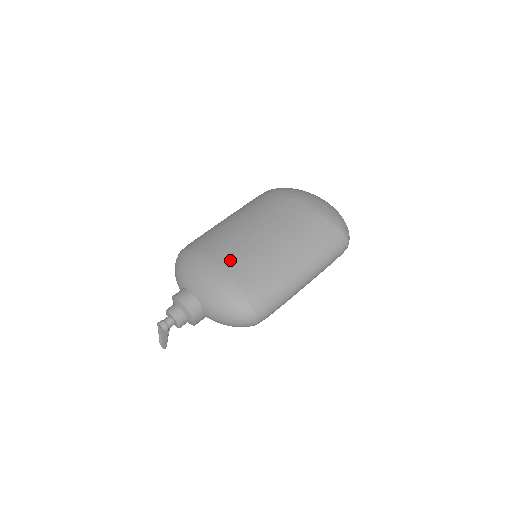
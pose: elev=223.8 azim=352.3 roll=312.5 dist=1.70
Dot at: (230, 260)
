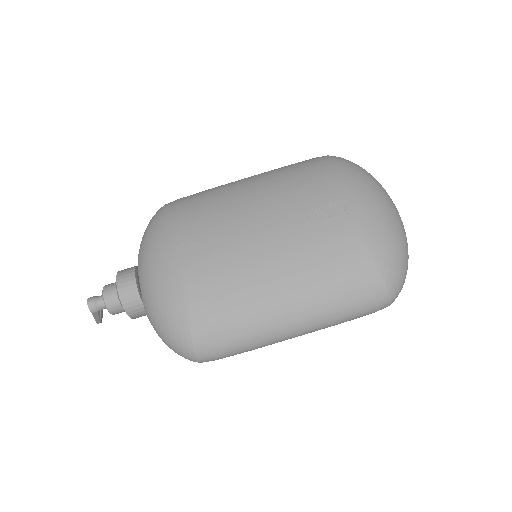
Dot at: (197, 264)
